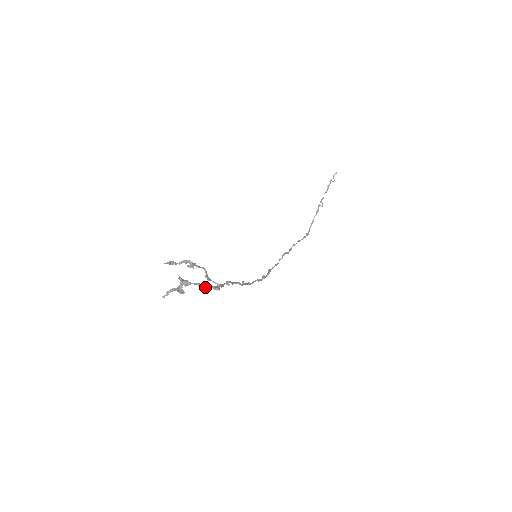
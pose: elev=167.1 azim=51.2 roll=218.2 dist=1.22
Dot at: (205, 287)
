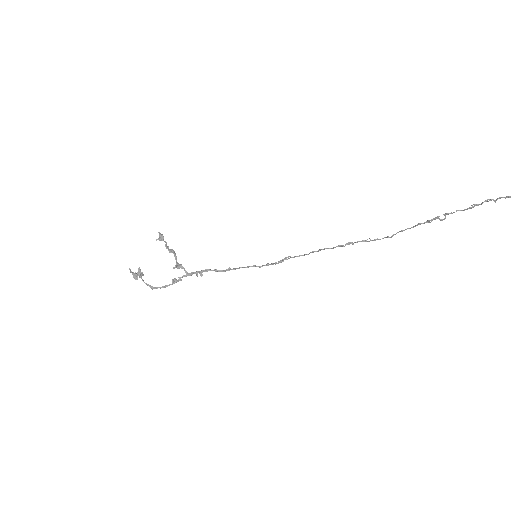
Dot at: (150, 287)
